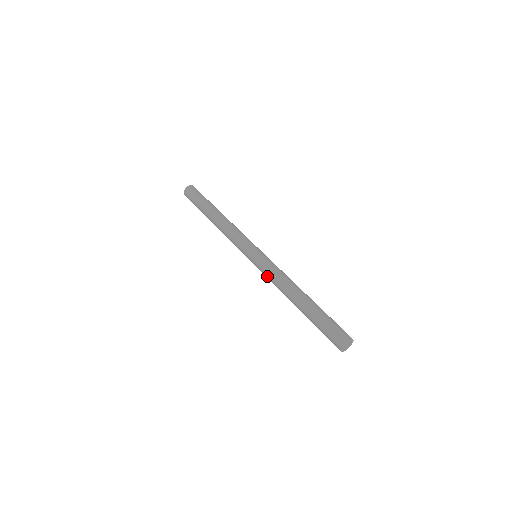
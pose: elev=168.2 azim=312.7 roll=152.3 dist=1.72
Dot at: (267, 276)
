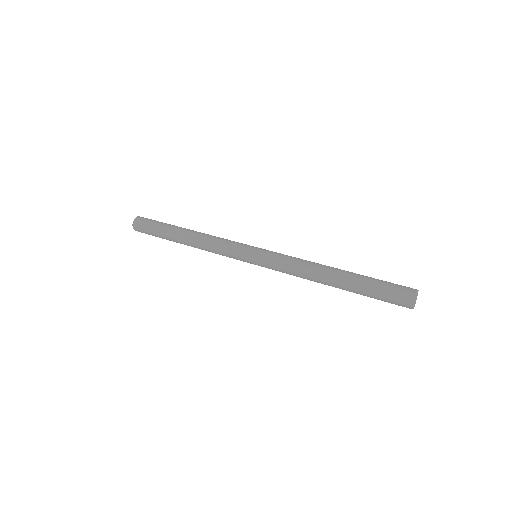
Dot at: (283, 263)
